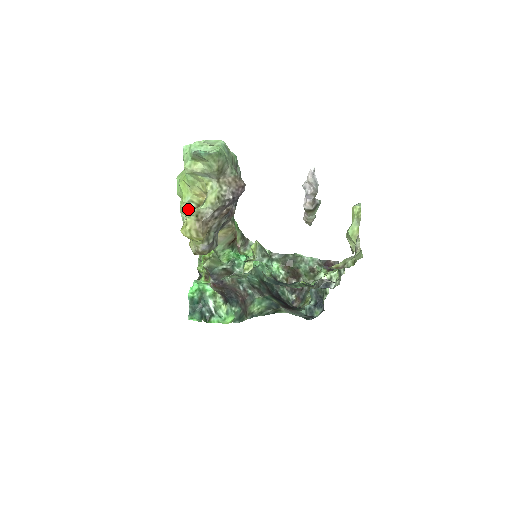
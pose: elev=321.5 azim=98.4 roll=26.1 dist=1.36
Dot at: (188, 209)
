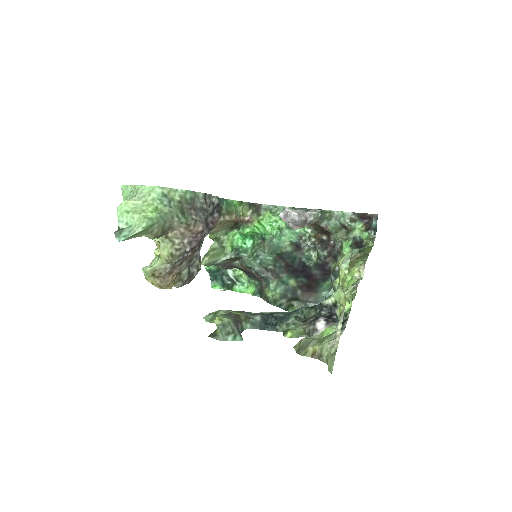
Dot at: (154, 241)
